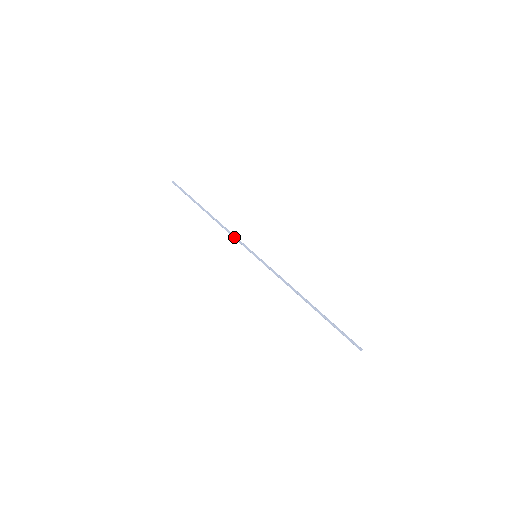
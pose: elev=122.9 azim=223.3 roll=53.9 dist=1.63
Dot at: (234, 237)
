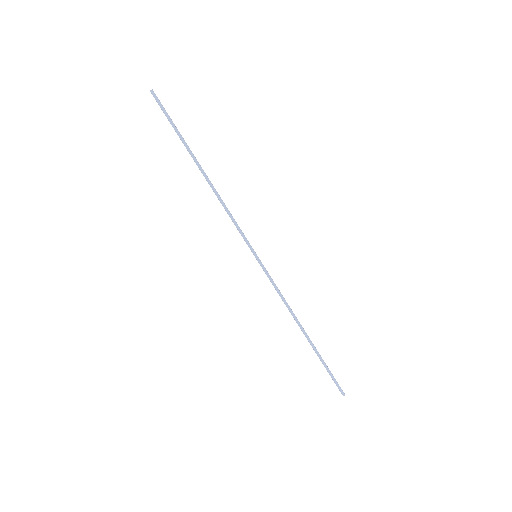
Dot at: (232, 221)
